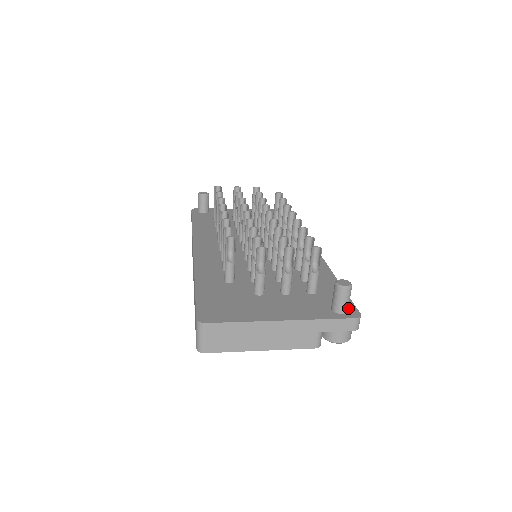
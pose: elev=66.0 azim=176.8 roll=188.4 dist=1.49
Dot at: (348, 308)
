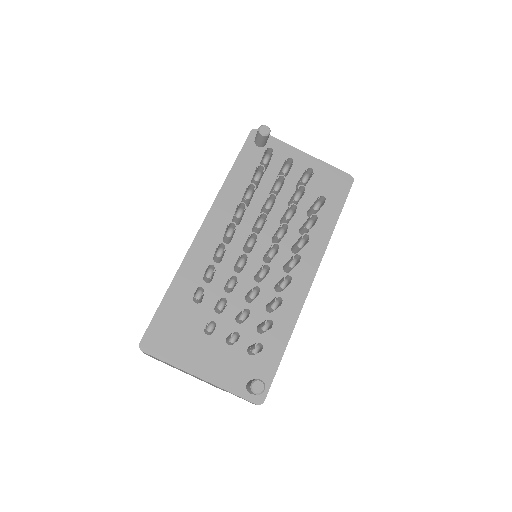
Dot at: occluded
